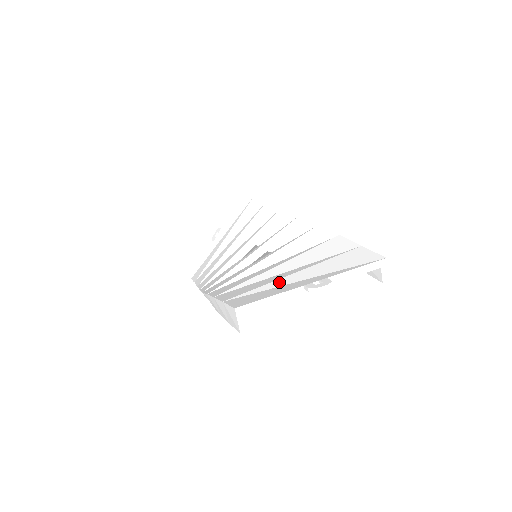
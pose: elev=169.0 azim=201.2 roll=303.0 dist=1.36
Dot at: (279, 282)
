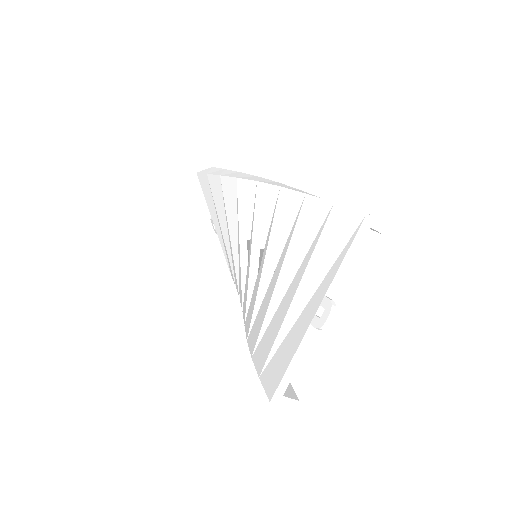
Dot at: (288, 319)
